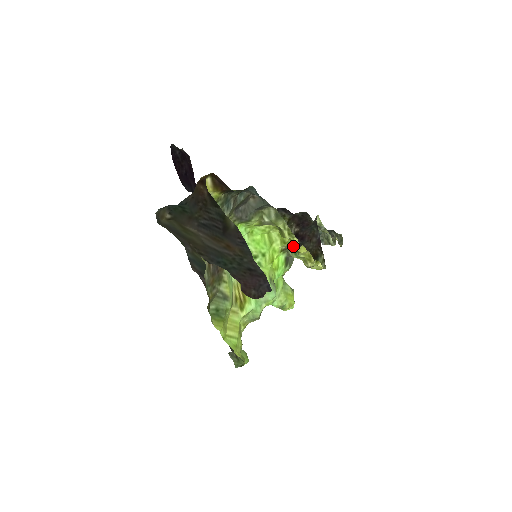
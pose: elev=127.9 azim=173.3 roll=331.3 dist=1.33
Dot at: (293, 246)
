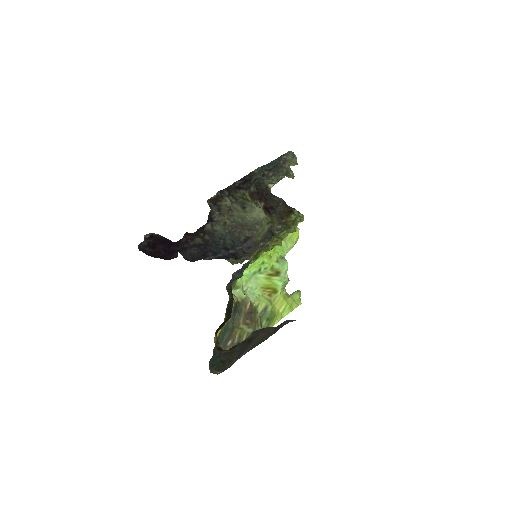
Dot at: (274, 237)
